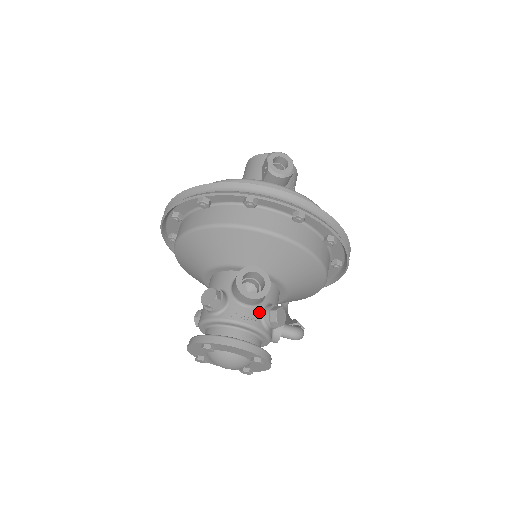
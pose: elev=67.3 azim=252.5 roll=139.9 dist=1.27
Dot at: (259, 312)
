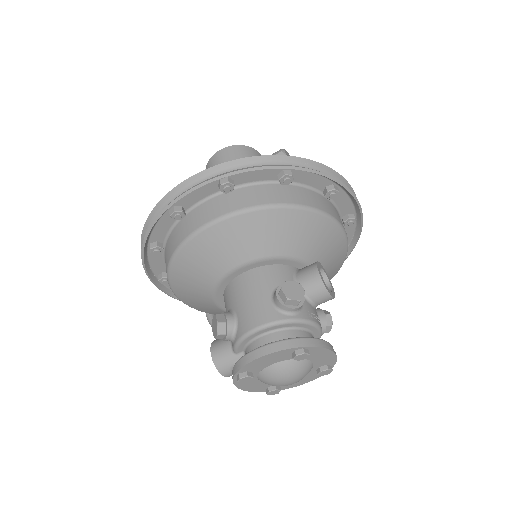
Dot at: occluded
